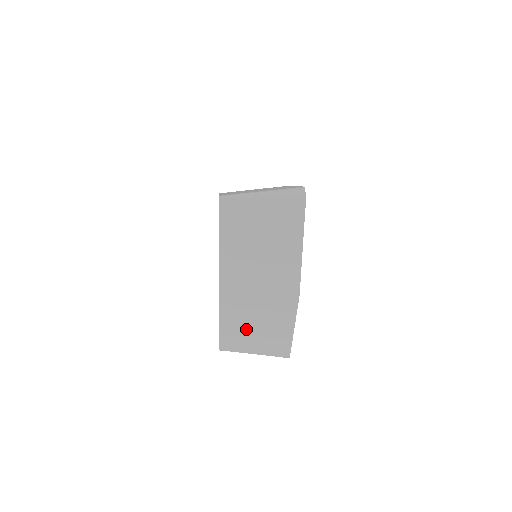
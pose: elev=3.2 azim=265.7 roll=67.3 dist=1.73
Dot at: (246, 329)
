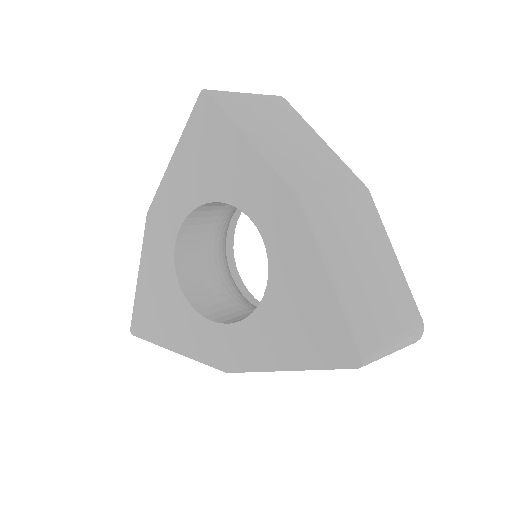
Dot at: occluded
